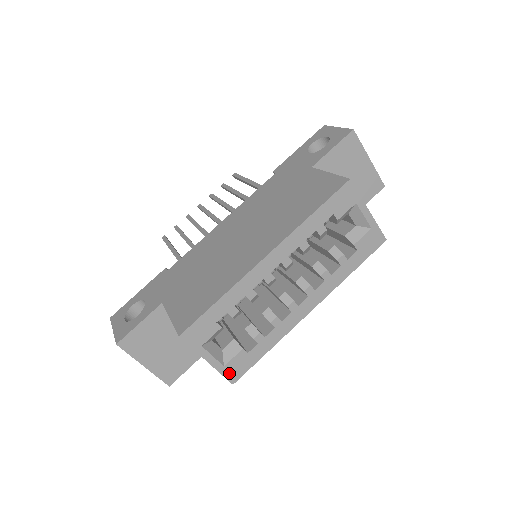
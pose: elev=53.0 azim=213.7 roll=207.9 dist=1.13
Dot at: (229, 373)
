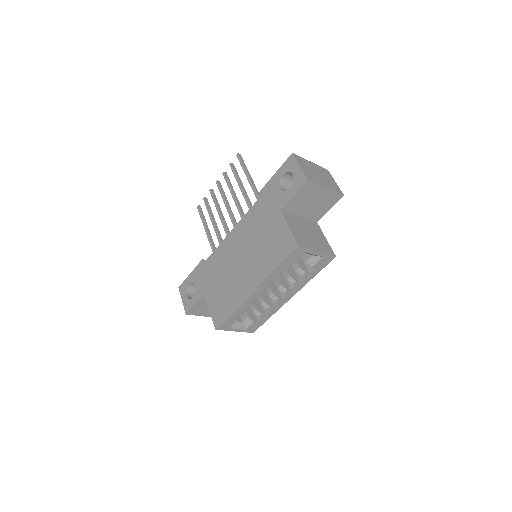
Dot at: (249, 330)
